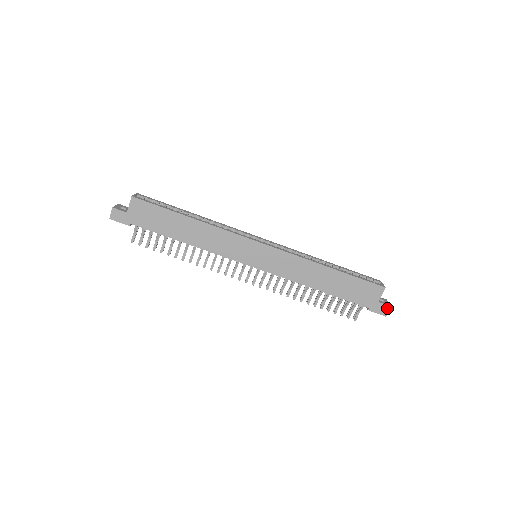
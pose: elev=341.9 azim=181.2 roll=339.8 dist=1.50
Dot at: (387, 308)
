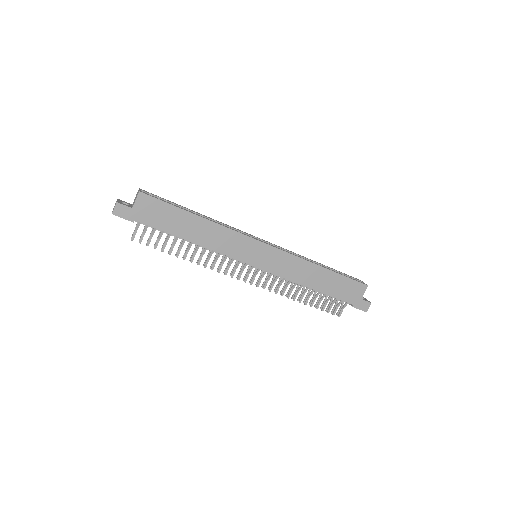
Dot at: (368, 304)
